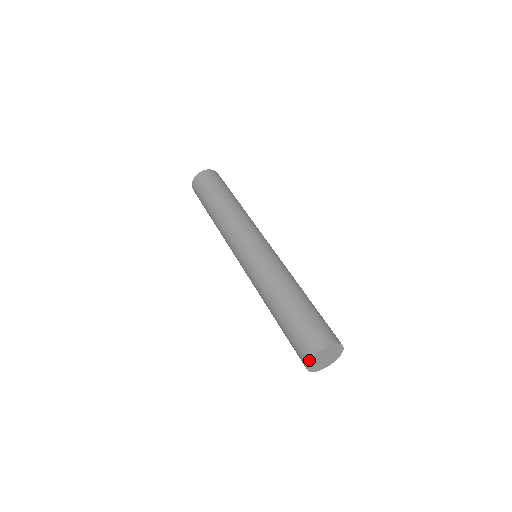
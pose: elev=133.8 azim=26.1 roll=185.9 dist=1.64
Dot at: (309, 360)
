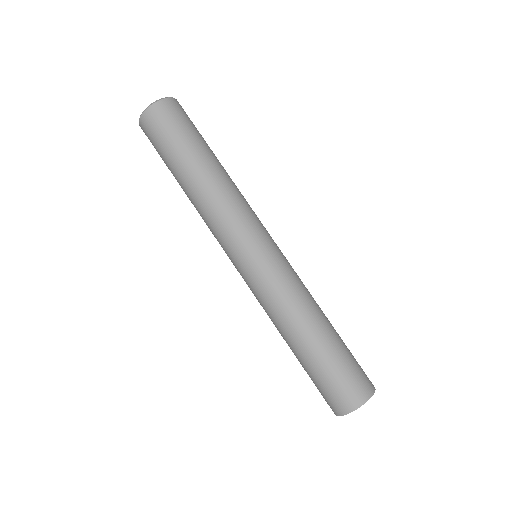
Dot at: (342, 415)
